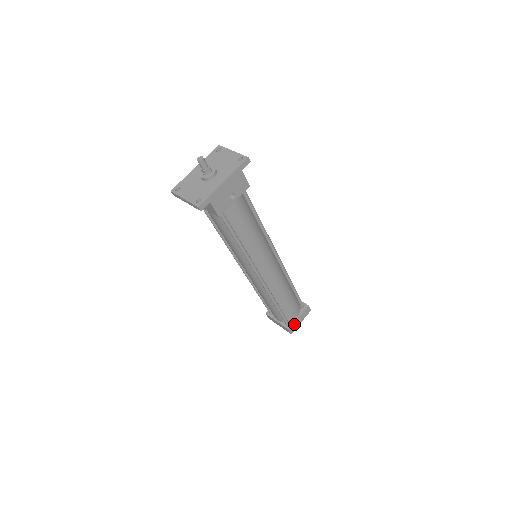
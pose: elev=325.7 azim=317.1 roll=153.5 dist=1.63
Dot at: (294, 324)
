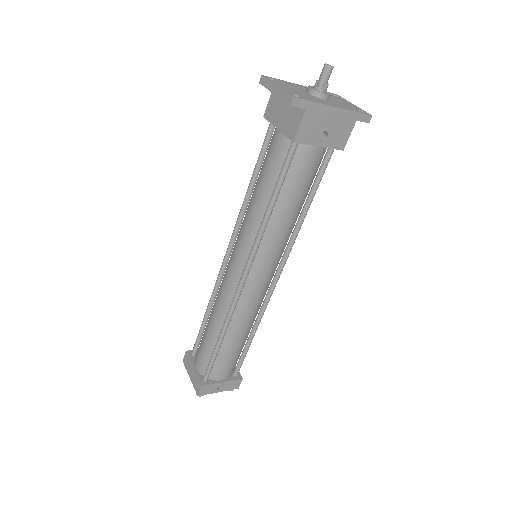
Dot at: (212, 386)
